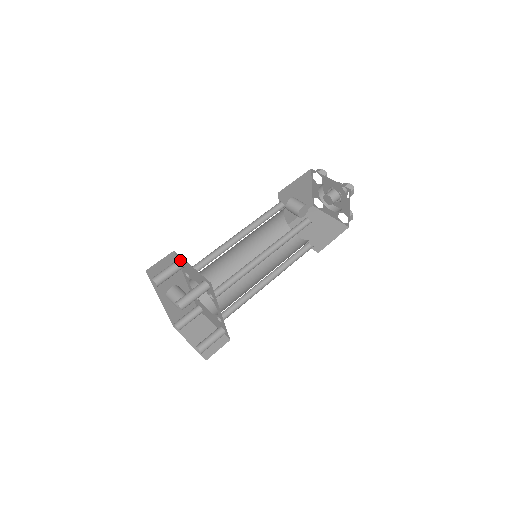
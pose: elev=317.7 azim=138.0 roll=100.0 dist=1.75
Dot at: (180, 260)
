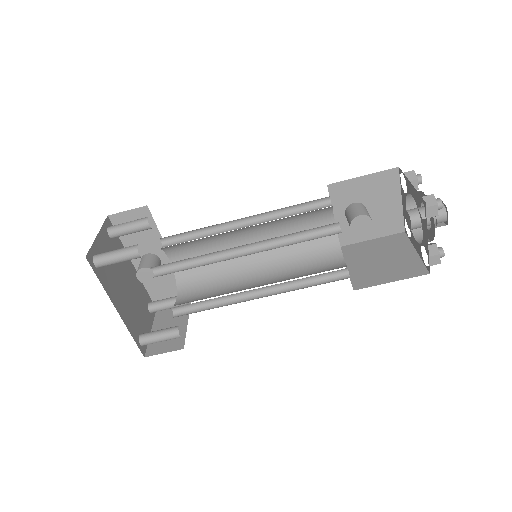
Dot at: (146, 218)
